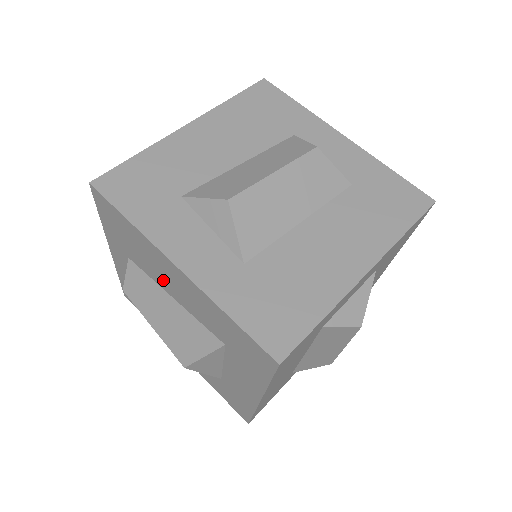
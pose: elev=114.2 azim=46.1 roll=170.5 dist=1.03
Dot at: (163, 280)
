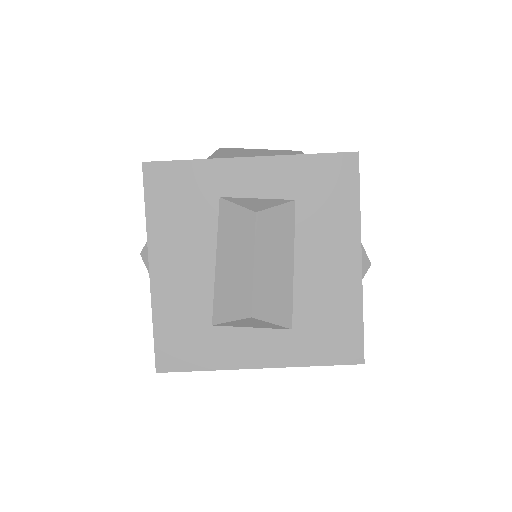
Dot at: occluded
